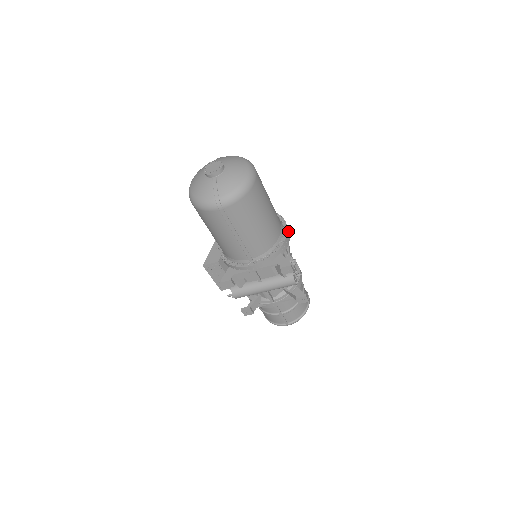
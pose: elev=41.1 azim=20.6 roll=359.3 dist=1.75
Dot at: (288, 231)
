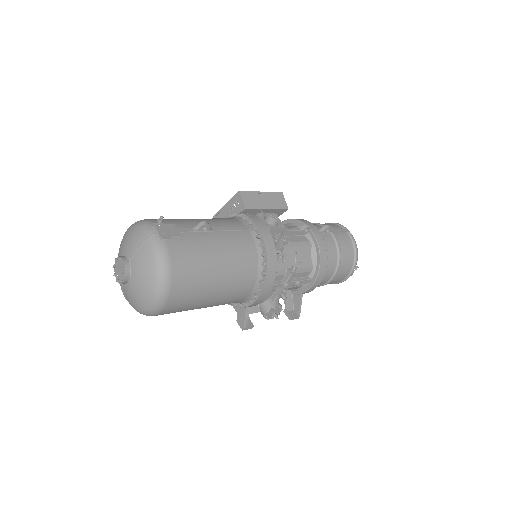
Dot at: (262, 295)
